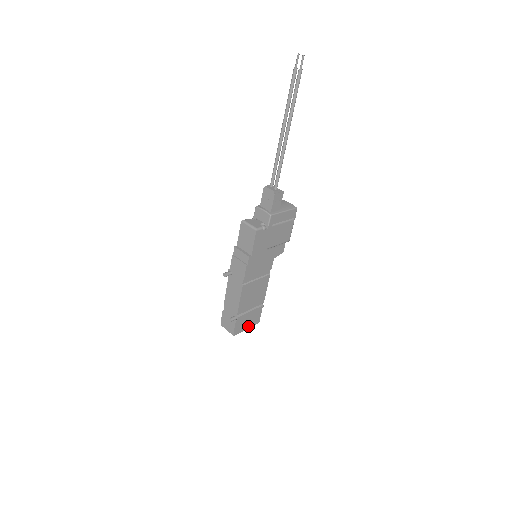
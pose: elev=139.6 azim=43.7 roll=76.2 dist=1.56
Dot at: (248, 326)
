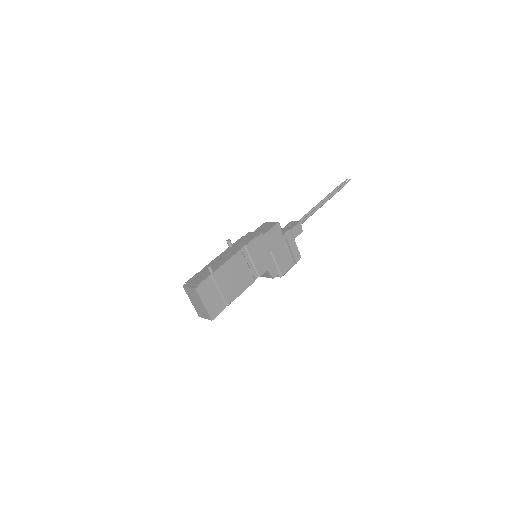
Dot at: (207, 304)
